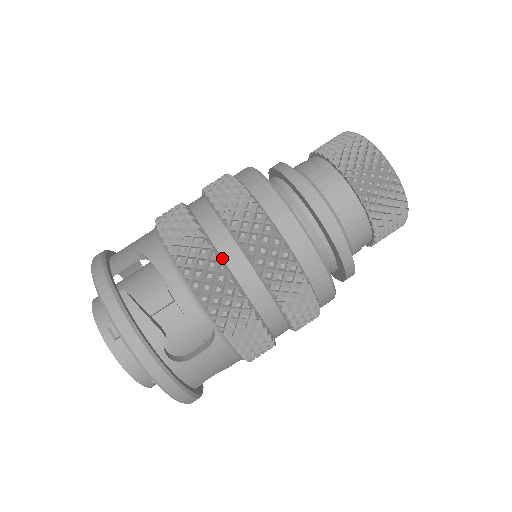
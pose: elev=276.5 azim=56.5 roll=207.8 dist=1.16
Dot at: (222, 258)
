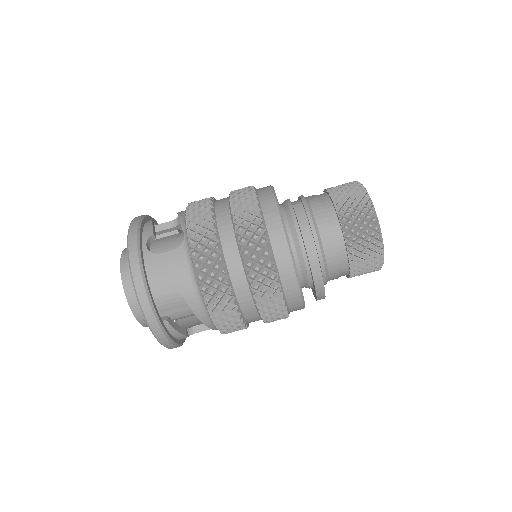
Dot at: (243, 316)
